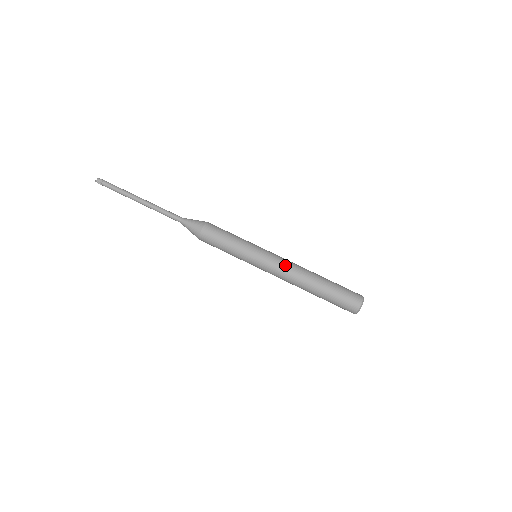
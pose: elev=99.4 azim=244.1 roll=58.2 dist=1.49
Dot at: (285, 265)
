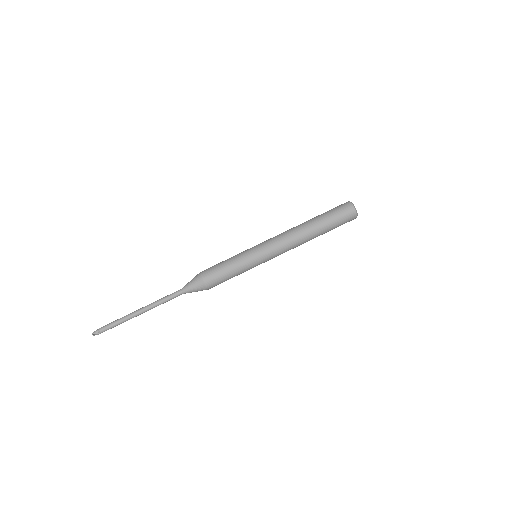
Dot at: (279, 236)
